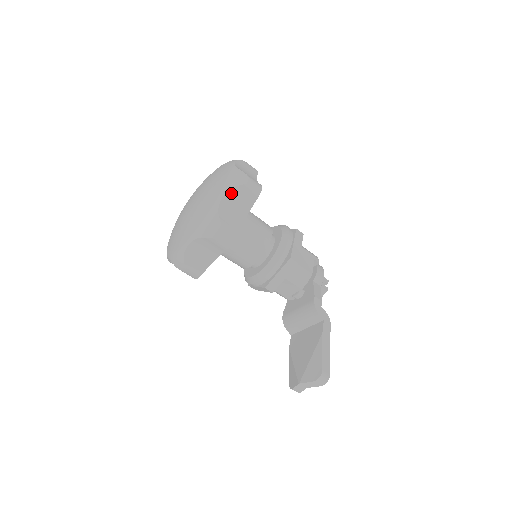
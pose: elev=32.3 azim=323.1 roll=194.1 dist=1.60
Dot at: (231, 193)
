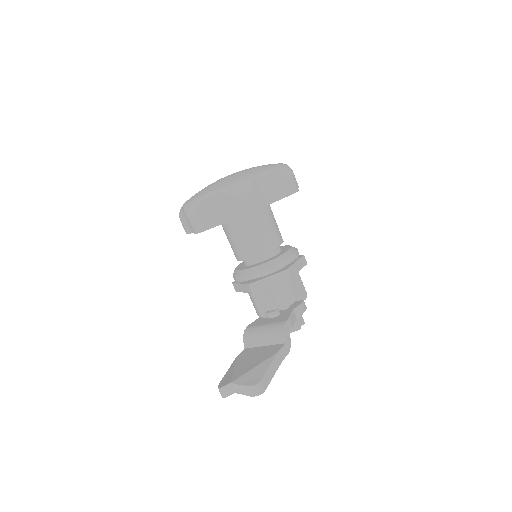
Dot at: (272, 175)
